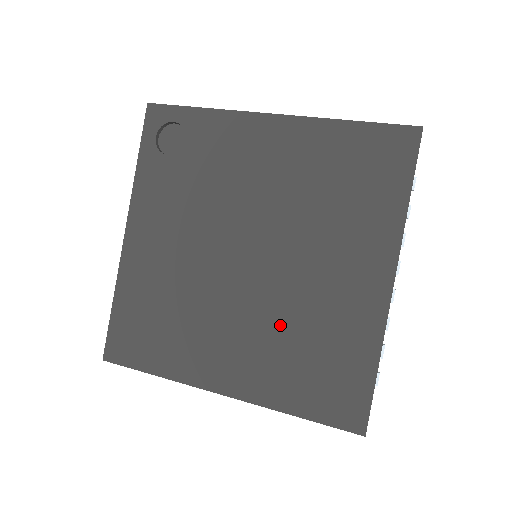
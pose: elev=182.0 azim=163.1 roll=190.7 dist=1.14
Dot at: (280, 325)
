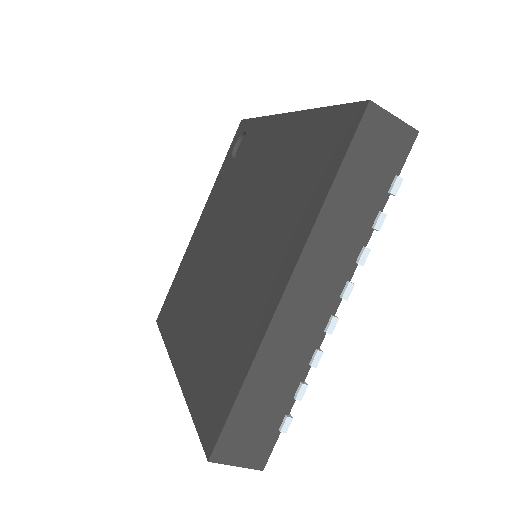
Dot at: (217, 316)
